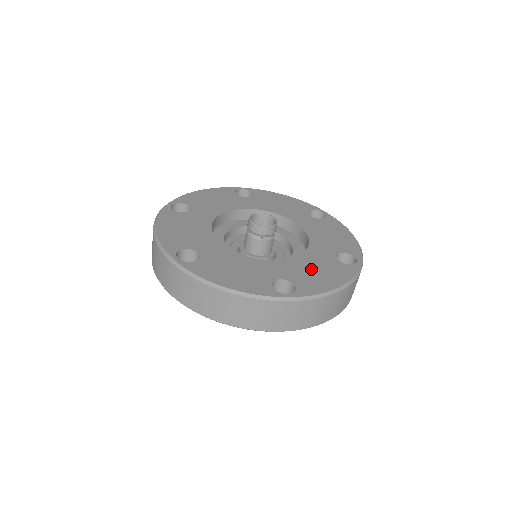
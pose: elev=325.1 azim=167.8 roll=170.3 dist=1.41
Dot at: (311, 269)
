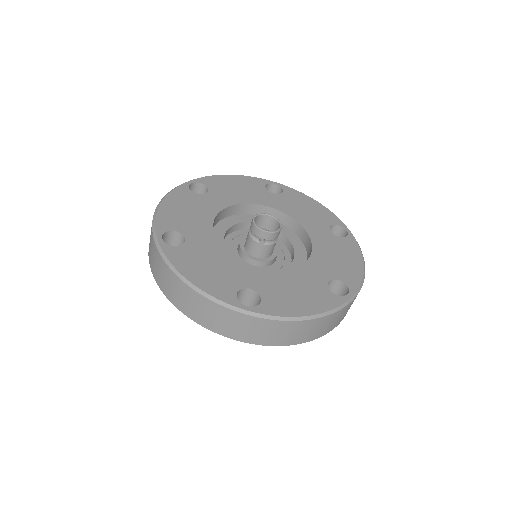
Dot at: (290, 288)
